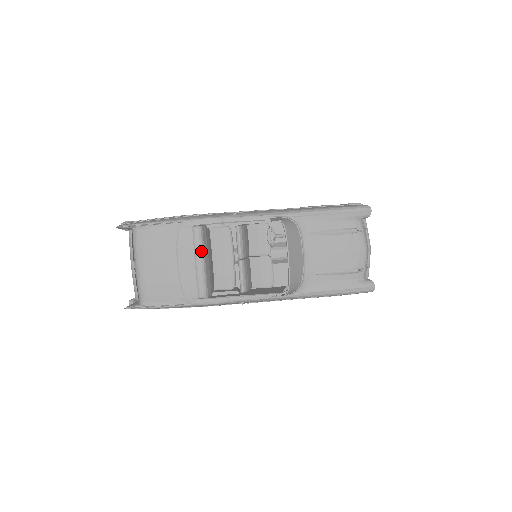
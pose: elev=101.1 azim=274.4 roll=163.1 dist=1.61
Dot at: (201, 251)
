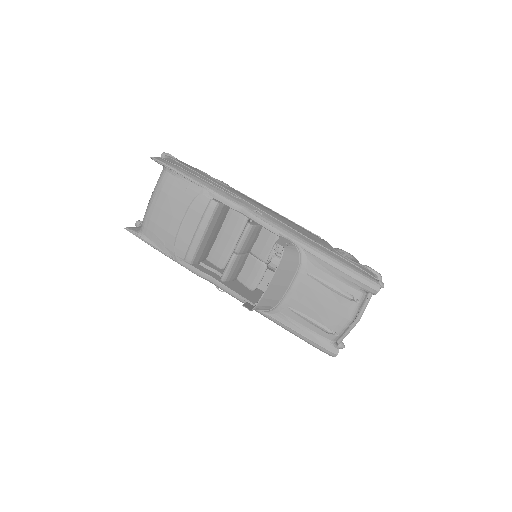
Dot at: (206, 224)
